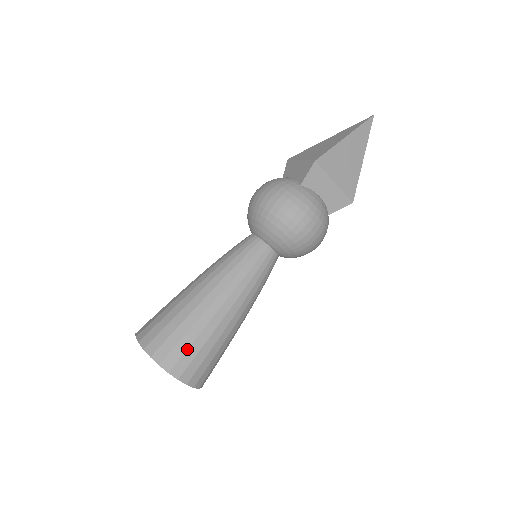
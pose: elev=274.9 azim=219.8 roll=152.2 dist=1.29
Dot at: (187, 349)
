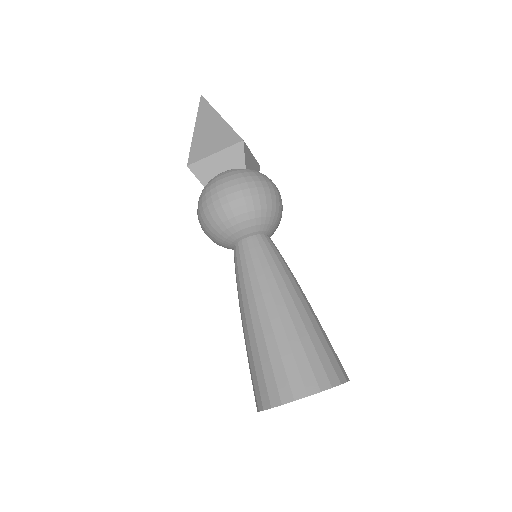
Dot at: (273, 372)
